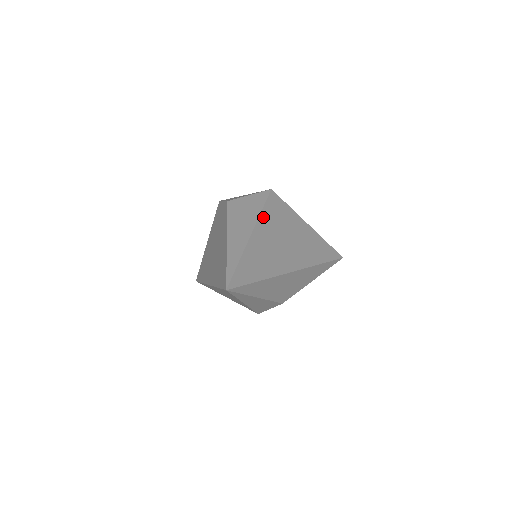
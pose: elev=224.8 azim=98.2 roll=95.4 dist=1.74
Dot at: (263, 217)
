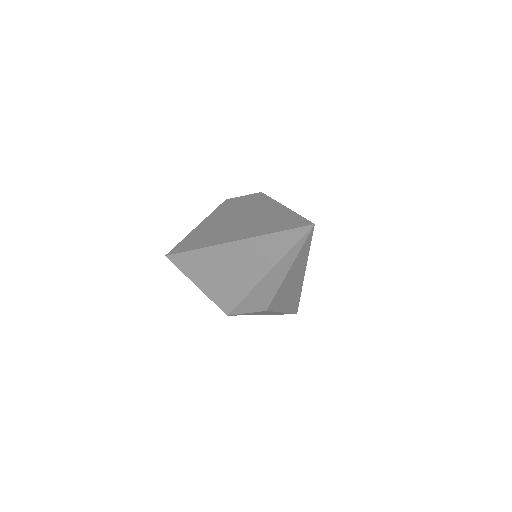
Dot at: occluded
